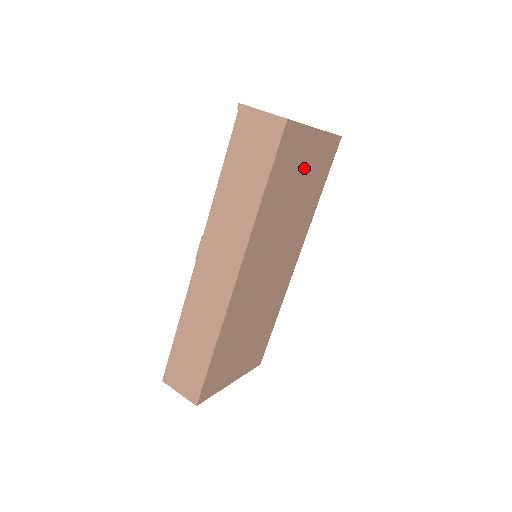
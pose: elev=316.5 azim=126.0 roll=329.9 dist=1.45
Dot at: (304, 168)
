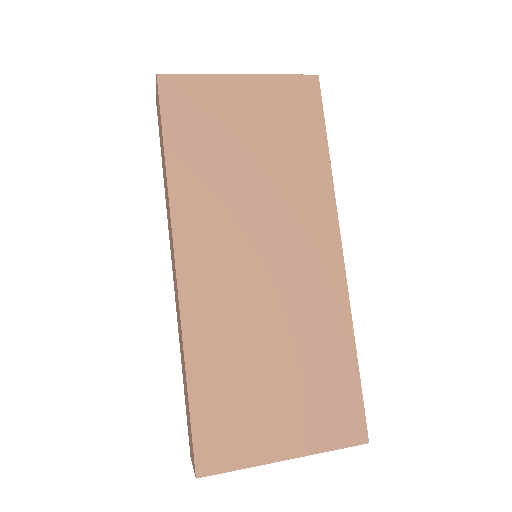
Dot at: (245, 121)
